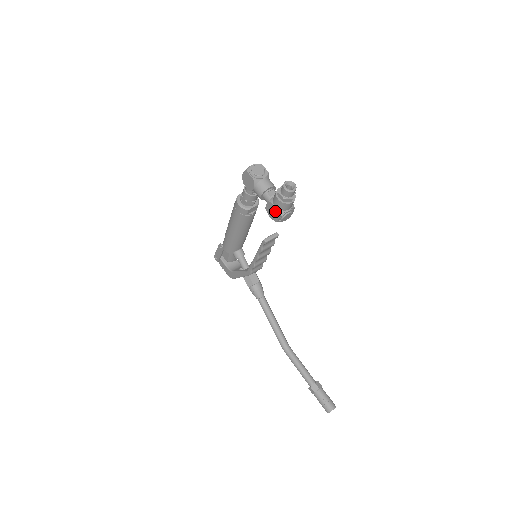
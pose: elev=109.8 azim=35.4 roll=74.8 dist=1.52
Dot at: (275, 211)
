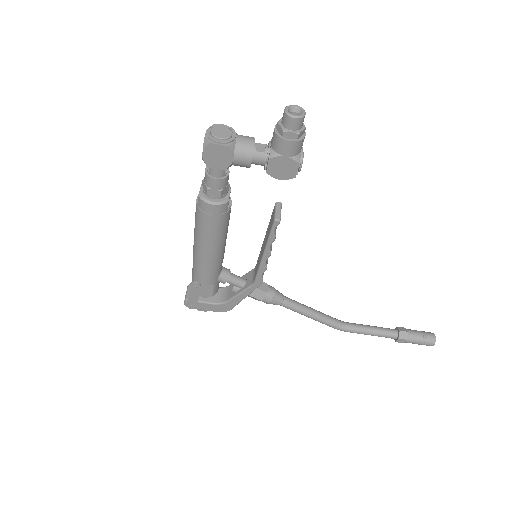
Dot at: (288, 163)
